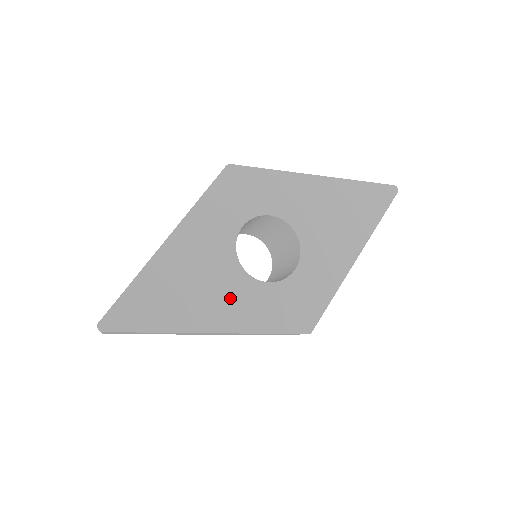
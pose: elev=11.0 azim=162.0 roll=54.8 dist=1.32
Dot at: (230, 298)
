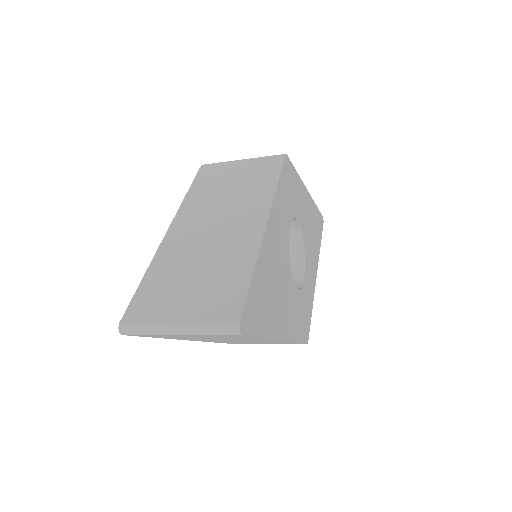
Dot at: (288, 302)
